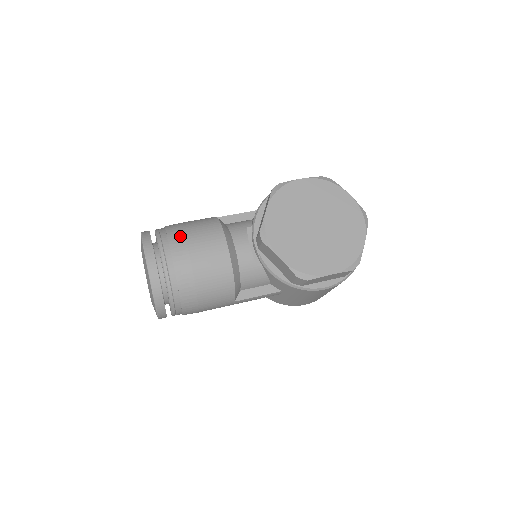
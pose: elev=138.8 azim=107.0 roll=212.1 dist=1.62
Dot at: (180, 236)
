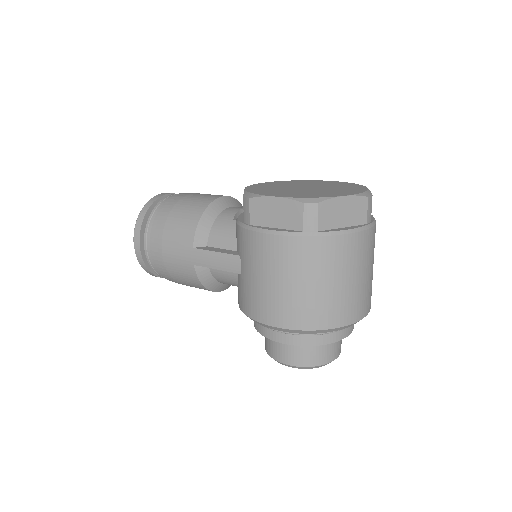
Dot at: occluded
